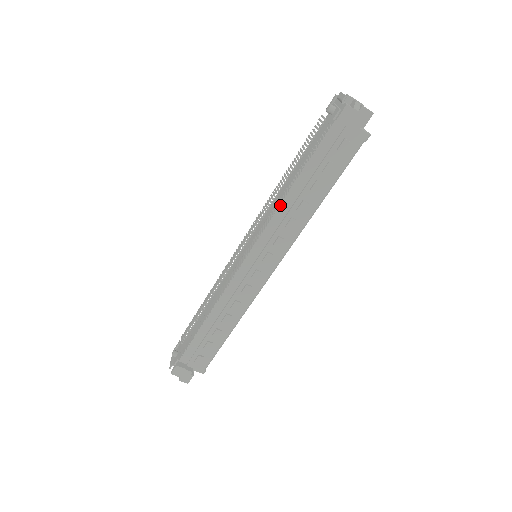
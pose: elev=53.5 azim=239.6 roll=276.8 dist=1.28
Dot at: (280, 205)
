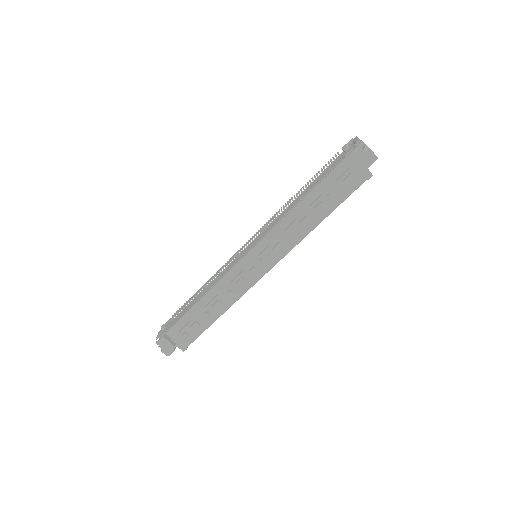
Dot at: (287, 215)
